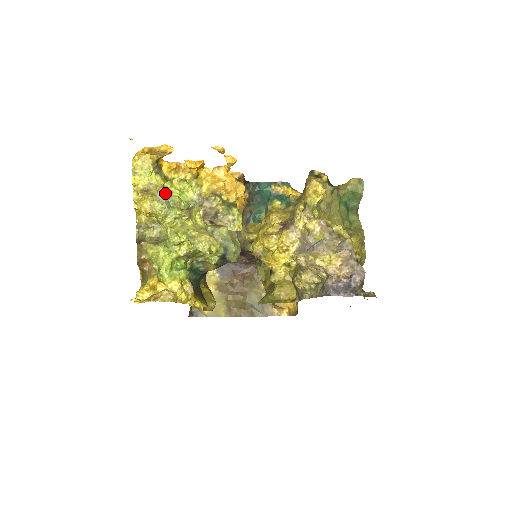
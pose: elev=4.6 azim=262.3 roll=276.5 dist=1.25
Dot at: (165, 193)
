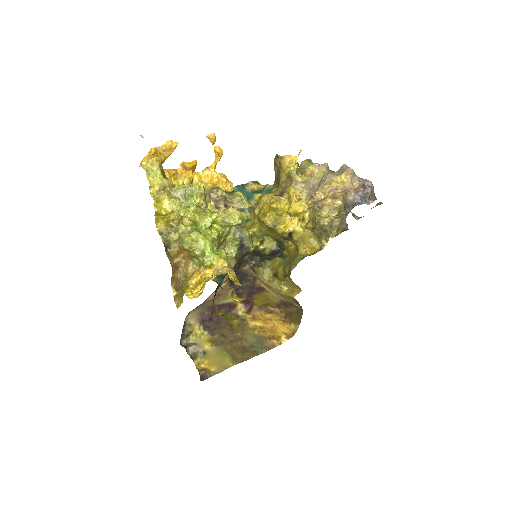
Dot at: (178, 189)
